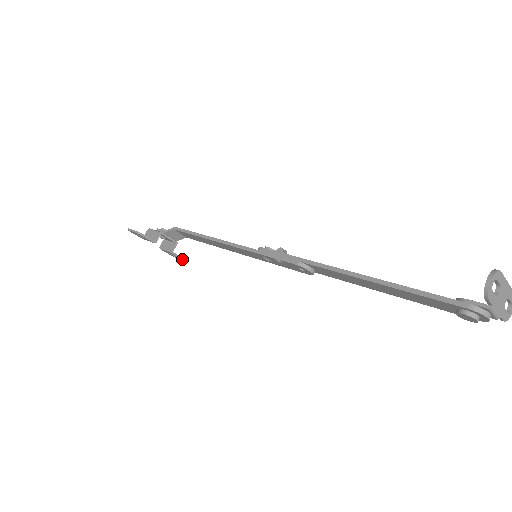
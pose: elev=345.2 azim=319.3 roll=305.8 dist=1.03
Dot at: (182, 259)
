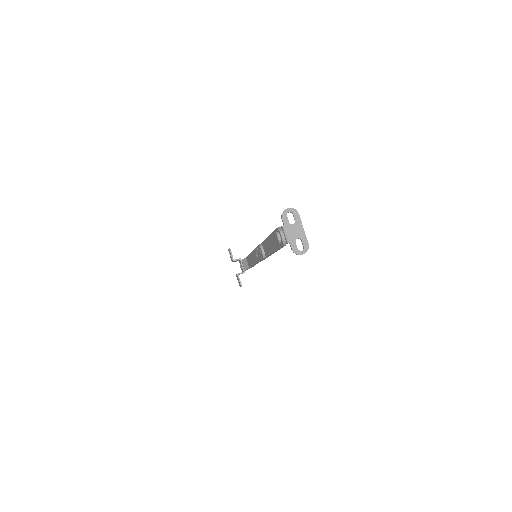
Dot at: (240, 283)
